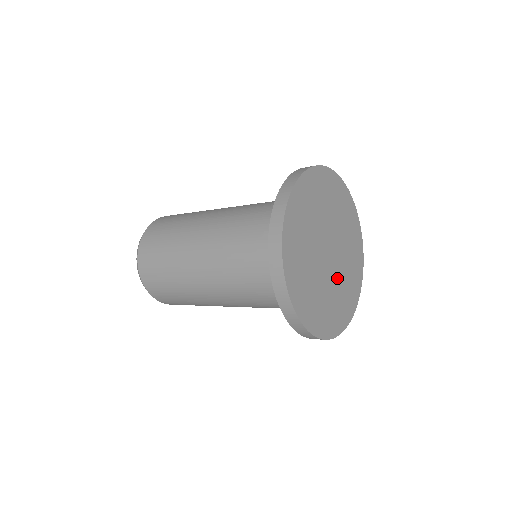
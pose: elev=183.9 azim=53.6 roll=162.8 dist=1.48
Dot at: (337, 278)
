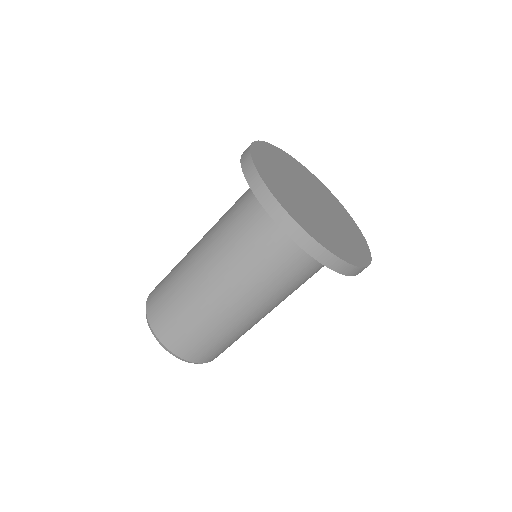
Dot at: (311, 211)
